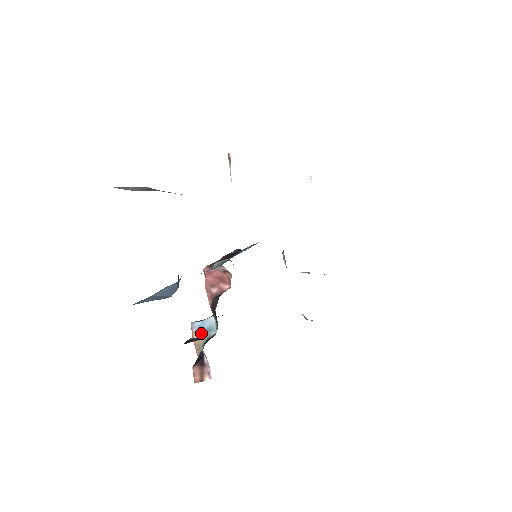
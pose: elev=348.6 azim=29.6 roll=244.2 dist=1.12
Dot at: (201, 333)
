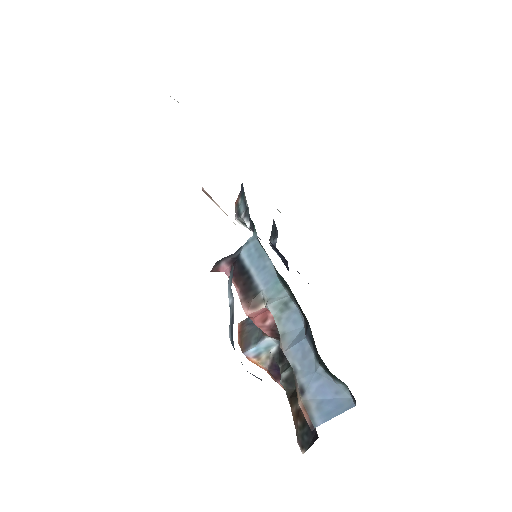
Dot at: (260, 354)
